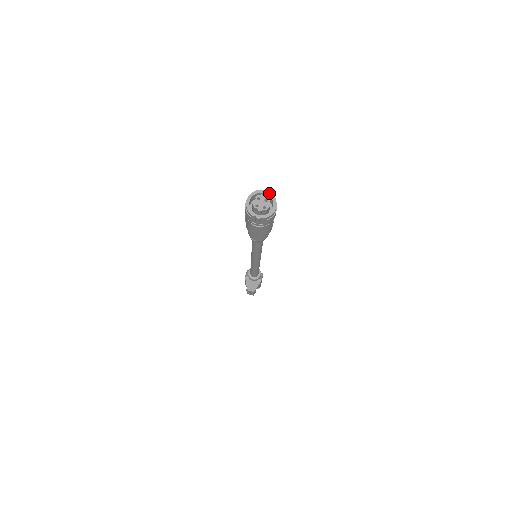
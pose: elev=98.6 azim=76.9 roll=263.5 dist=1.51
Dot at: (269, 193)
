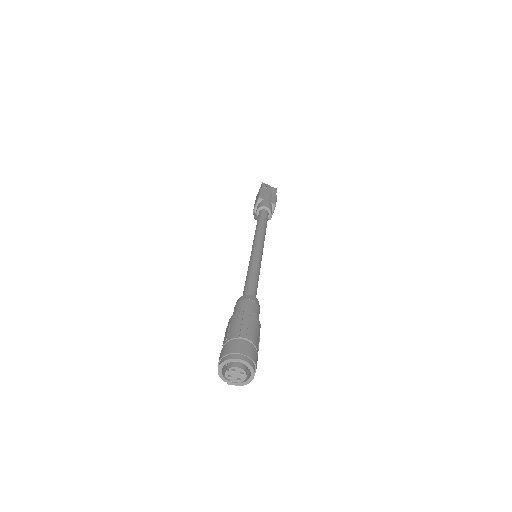
Dot at: (248, 364)
